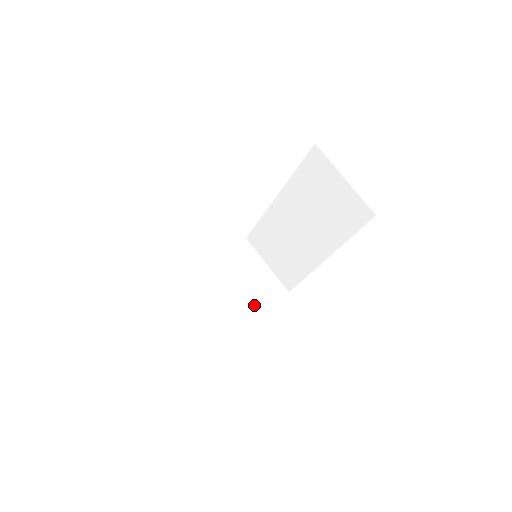
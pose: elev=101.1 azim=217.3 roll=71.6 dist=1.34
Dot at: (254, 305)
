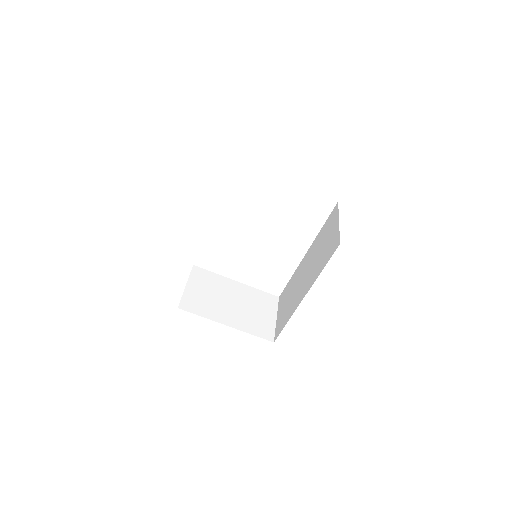
Dot at: (240, 323)
